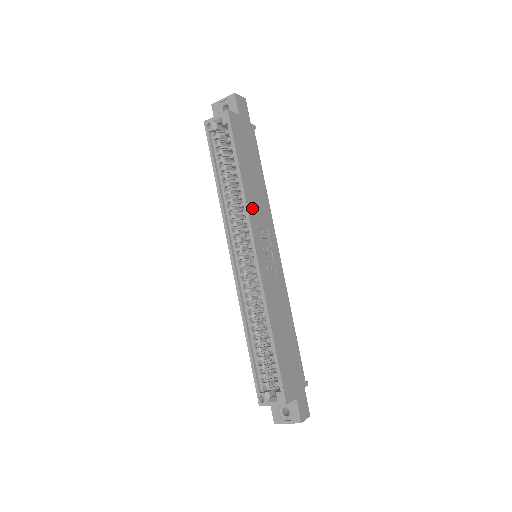
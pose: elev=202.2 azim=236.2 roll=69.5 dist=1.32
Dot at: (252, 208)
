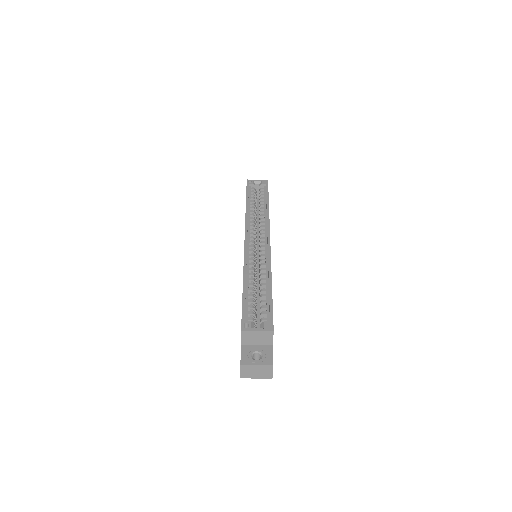
Dot at: occluded
